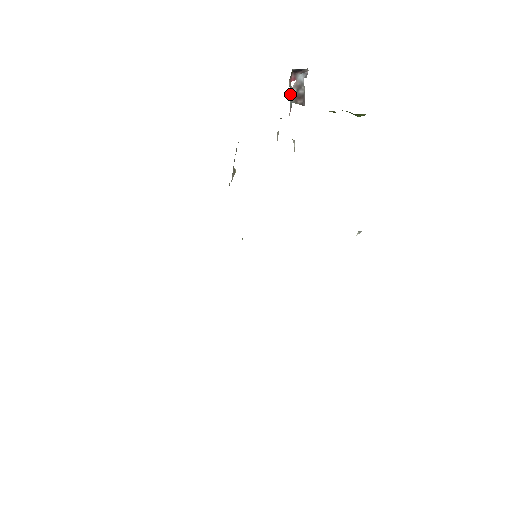
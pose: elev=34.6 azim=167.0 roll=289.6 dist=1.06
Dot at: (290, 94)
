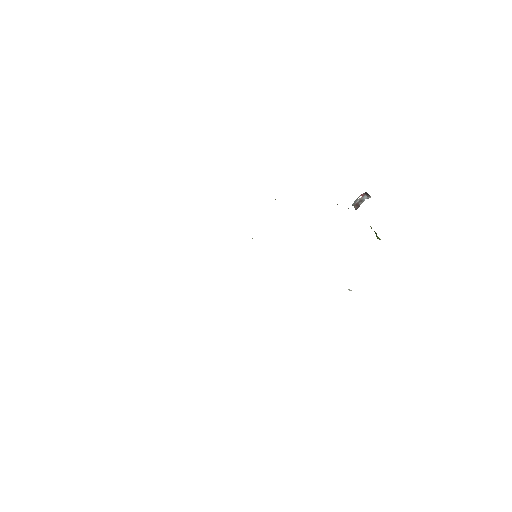
Dot at: (355, 200)
